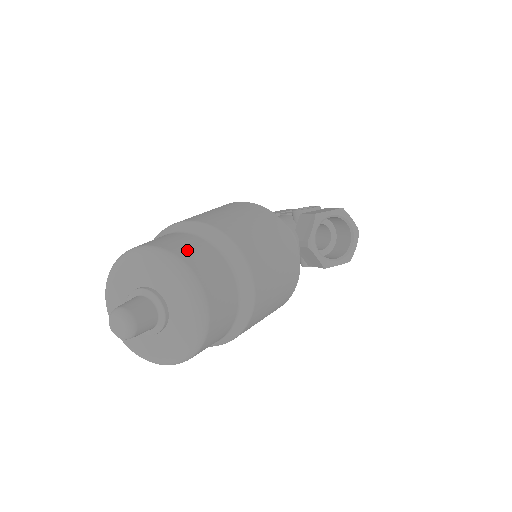
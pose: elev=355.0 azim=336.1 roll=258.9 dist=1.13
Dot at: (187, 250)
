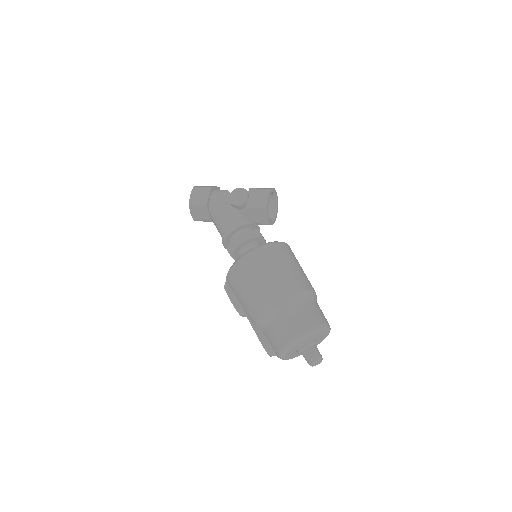
Dot at: (311, 319)
